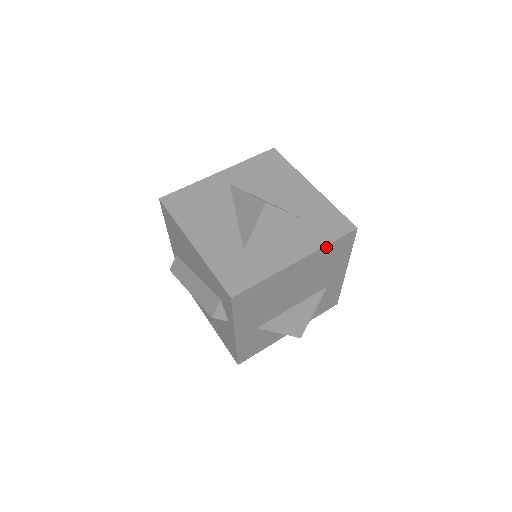
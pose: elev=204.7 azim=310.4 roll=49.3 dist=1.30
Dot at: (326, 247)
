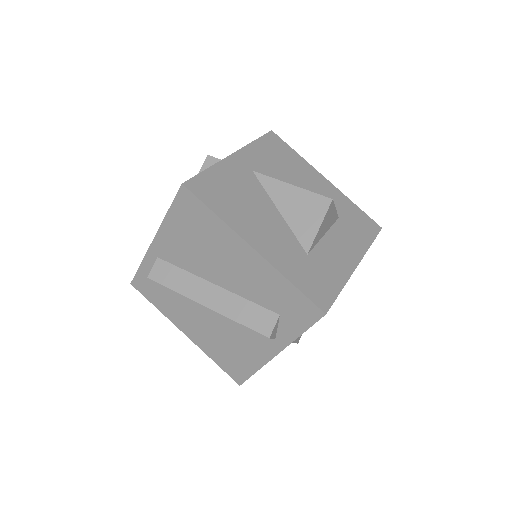
Dot at: (368, 248)
